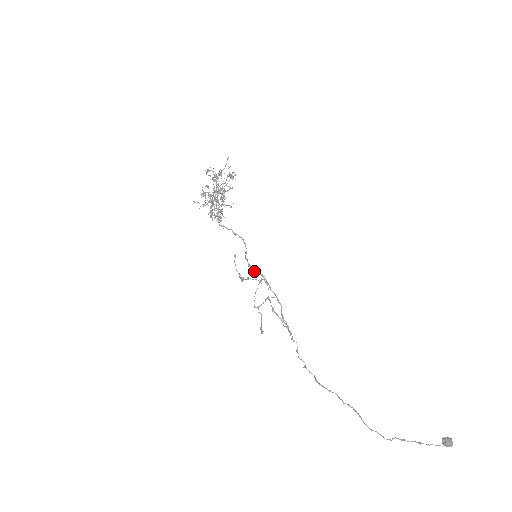
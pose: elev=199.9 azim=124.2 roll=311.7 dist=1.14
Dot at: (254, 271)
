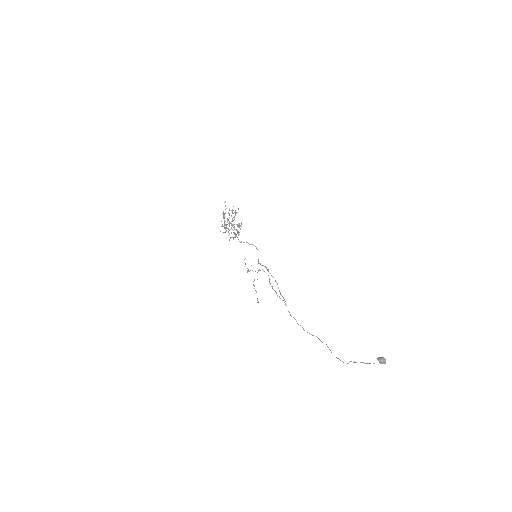
Dot at: (261, 265)
